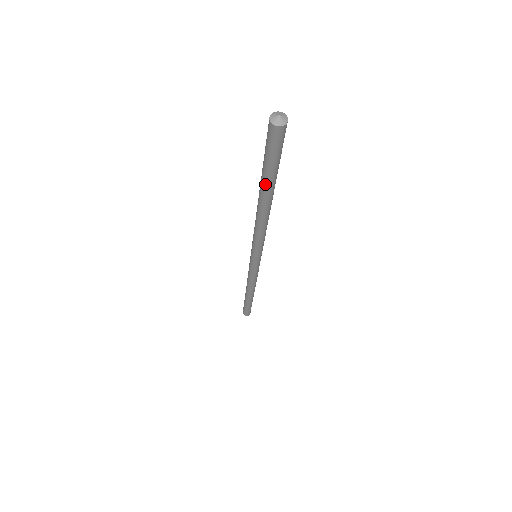
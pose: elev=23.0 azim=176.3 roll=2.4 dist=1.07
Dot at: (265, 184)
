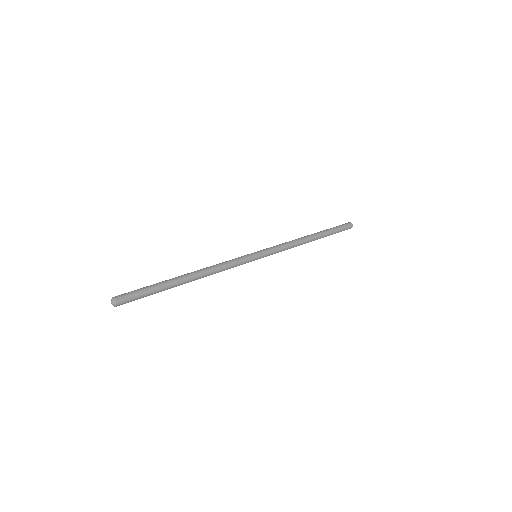
Dot at: (165, 289)
